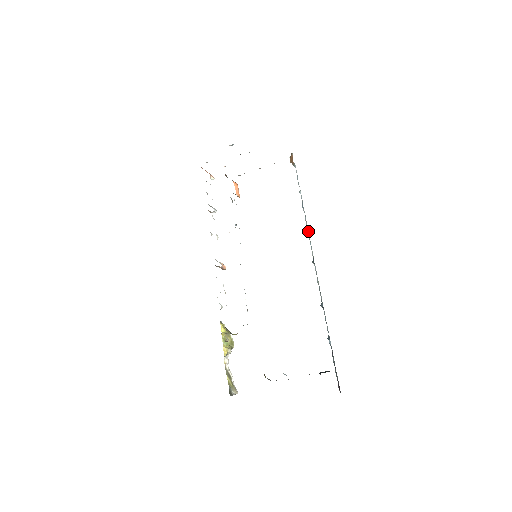
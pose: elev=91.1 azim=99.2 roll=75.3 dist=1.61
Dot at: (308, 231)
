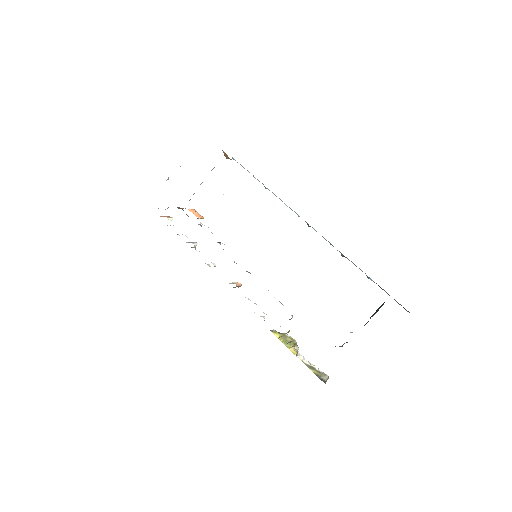
Dot at: (285, 204)
